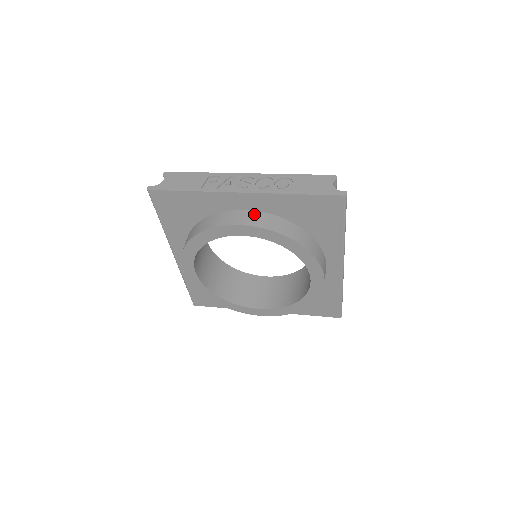
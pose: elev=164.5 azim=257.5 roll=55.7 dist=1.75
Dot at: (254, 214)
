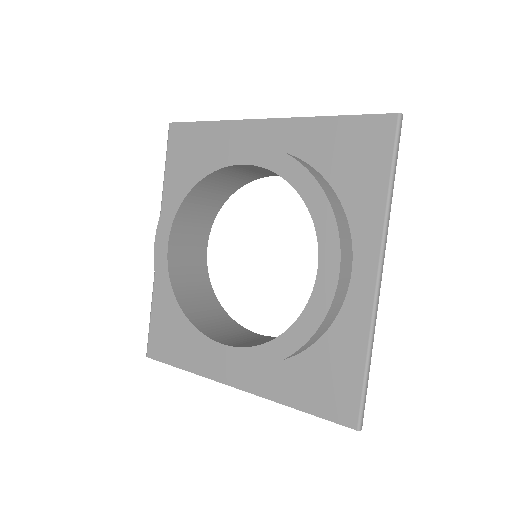
Dot at: occluded
